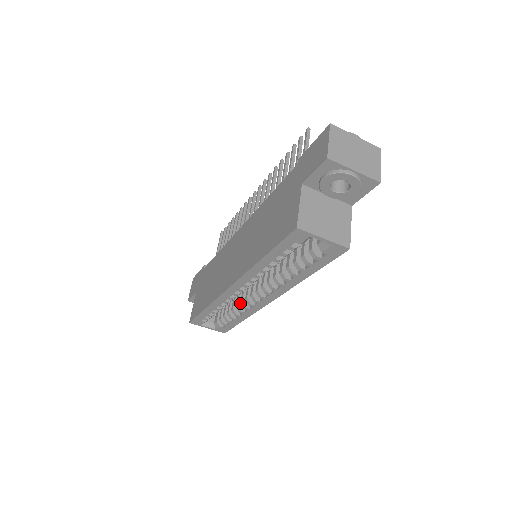
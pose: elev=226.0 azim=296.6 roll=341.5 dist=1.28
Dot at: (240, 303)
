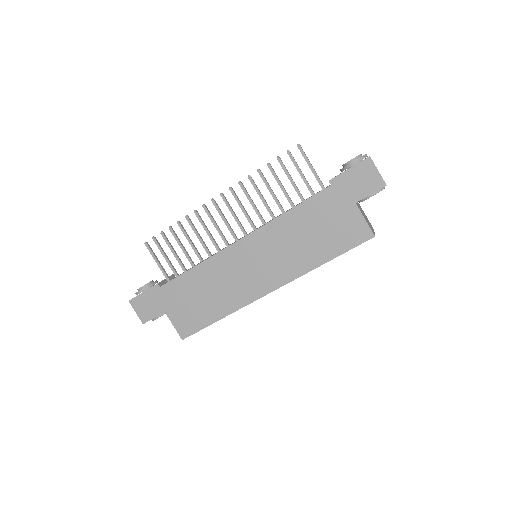
Dot at: occluded
